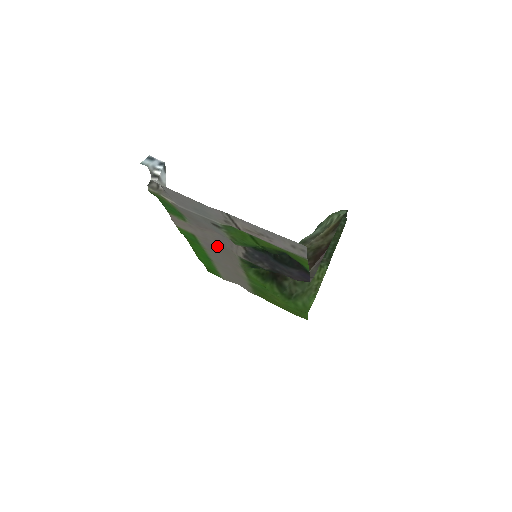
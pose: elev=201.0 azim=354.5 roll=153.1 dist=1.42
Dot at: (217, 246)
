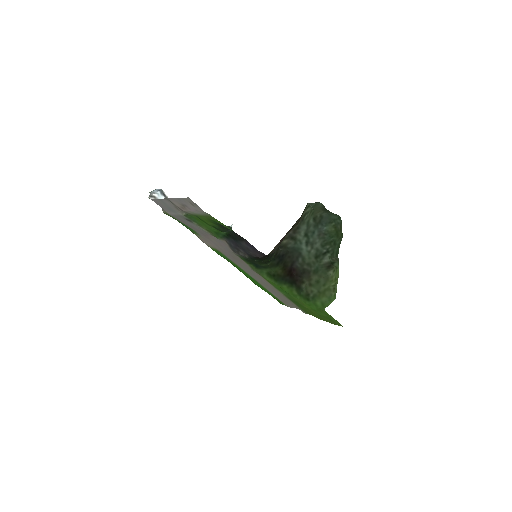
Dot at: (228, 253)
